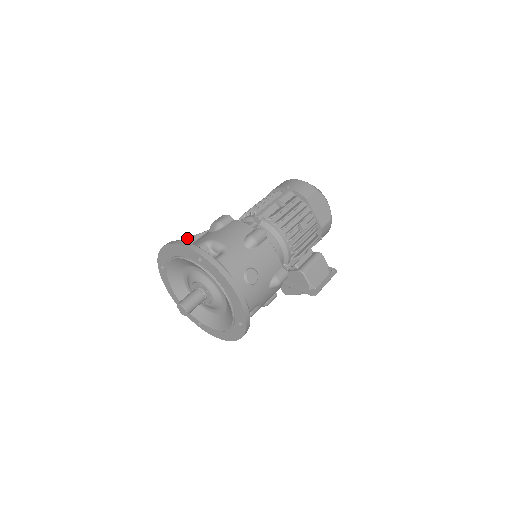
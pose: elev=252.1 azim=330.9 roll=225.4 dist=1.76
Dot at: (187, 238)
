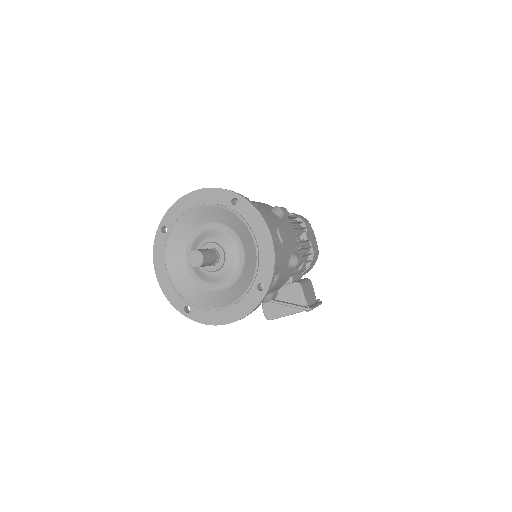
Dot at: occluded
